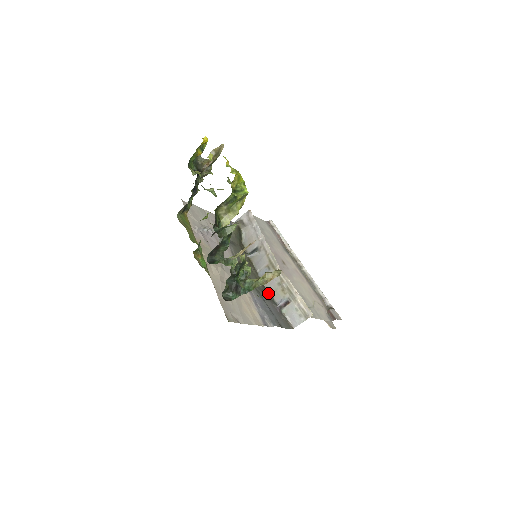
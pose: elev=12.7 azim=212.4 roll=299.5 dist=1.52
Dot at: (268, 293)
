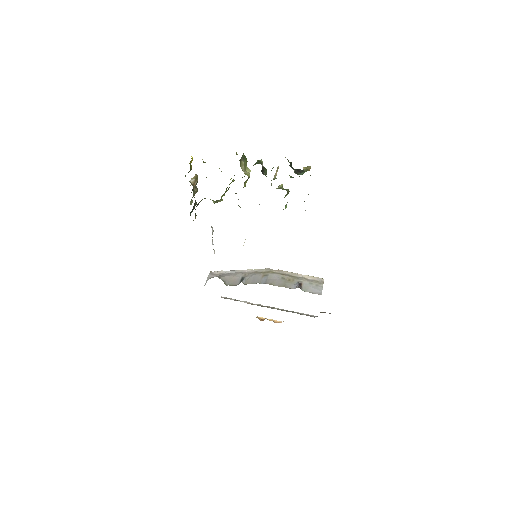
Dot at: (282, 286)
